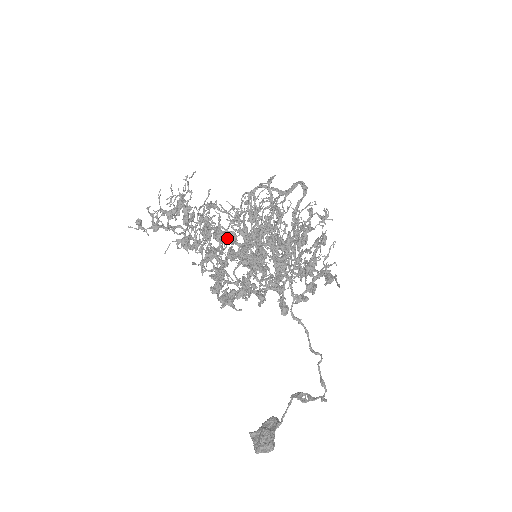
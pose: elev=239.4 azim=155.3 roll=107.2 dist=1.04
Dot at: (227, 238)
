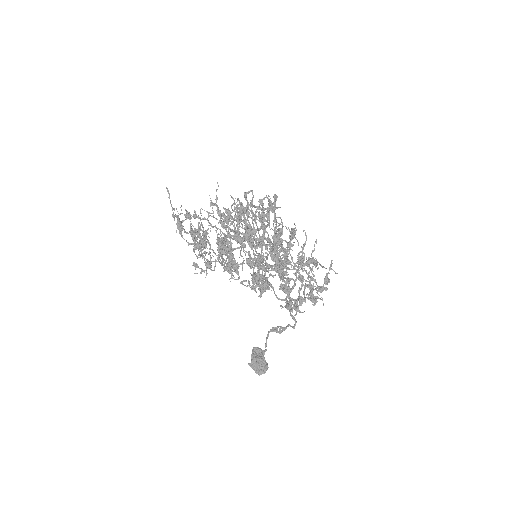
Dot at: occluded
